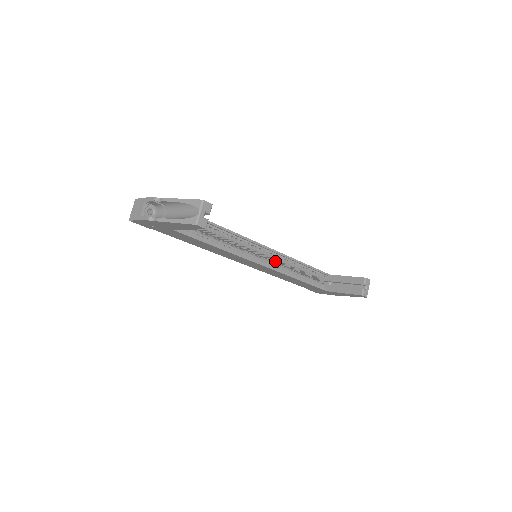
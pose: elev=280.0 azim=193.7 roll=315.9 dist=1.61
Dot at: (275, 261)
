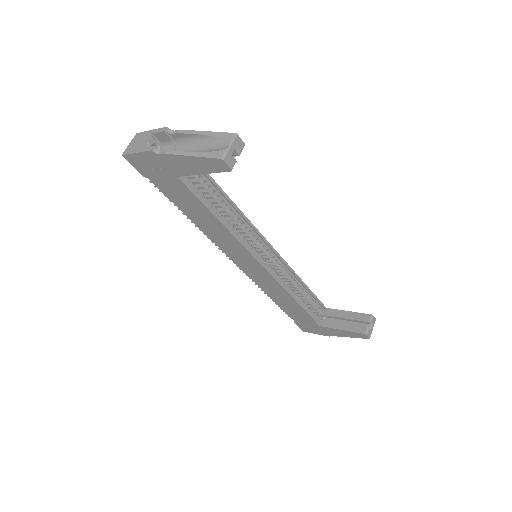
Dot at: occluded
